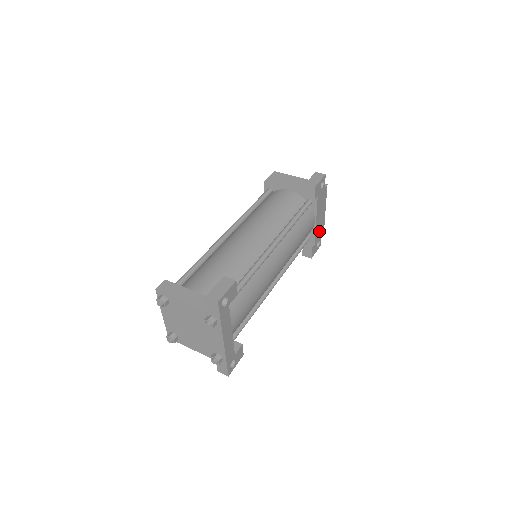
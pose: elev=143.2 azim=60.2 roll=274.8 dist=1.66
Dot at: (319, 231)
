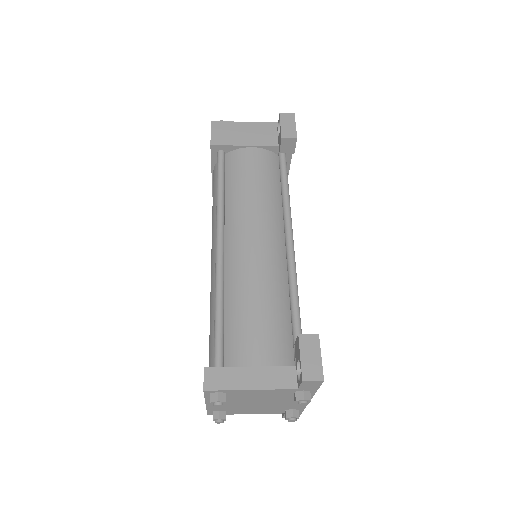
Dot at: occluded
